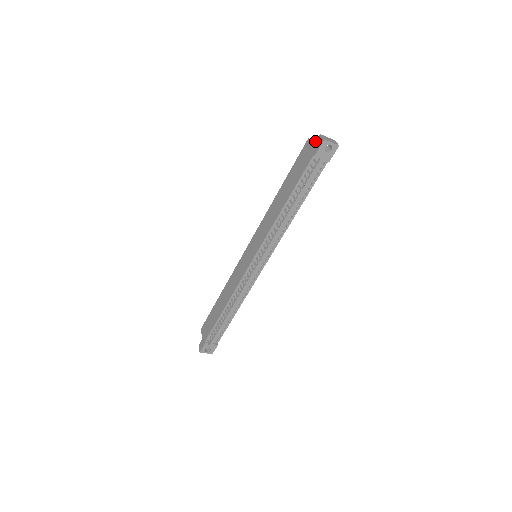
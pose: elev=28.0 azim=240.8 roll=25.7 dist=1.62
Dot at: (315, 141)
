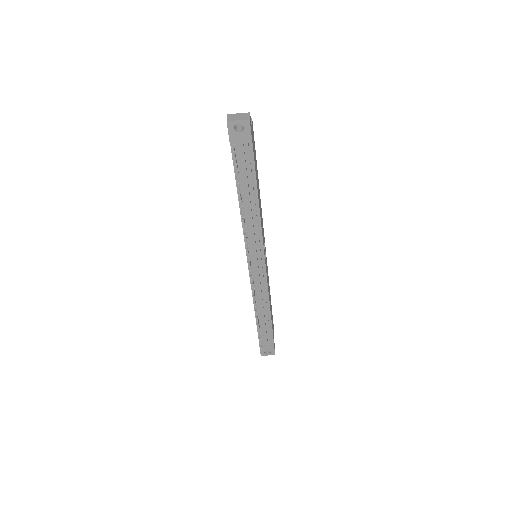
Dot at: occluded
